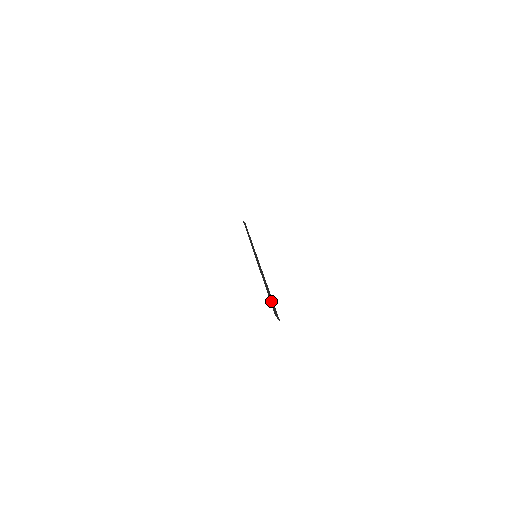
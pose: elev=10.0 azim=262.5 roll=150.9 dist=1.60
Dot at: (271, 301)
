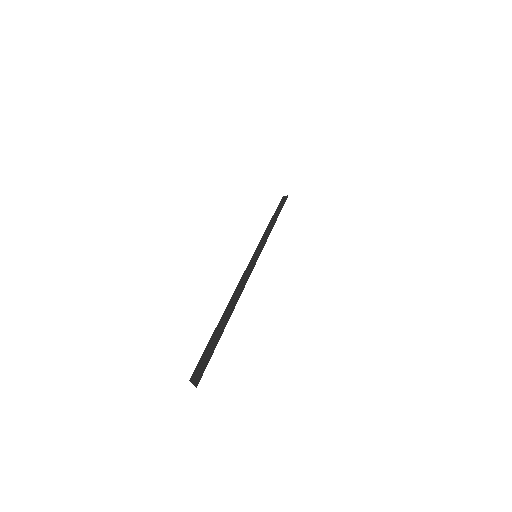
Dot at: (210, 346)
